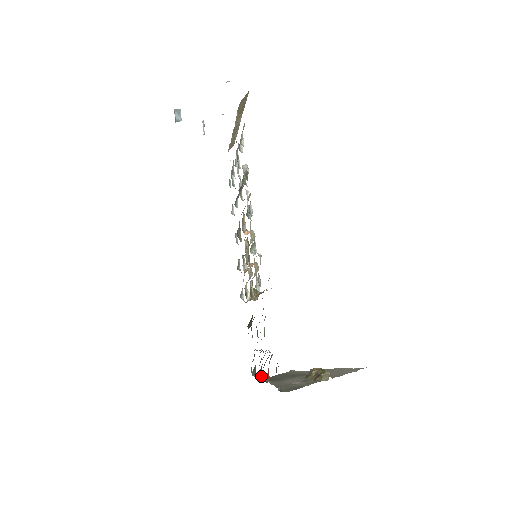
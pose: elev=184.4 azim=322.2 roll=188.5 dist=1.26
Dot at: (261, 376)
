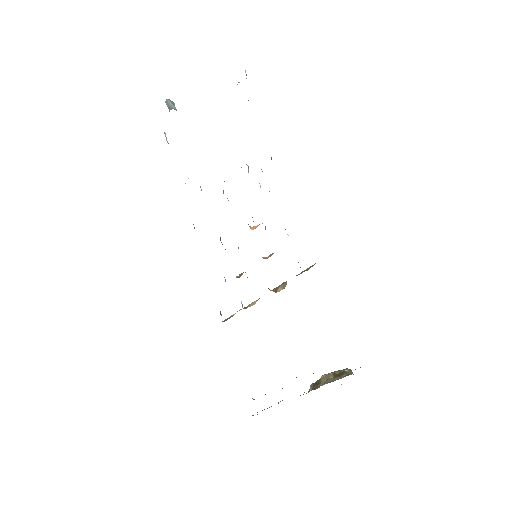
Dot at: (296, 377)
